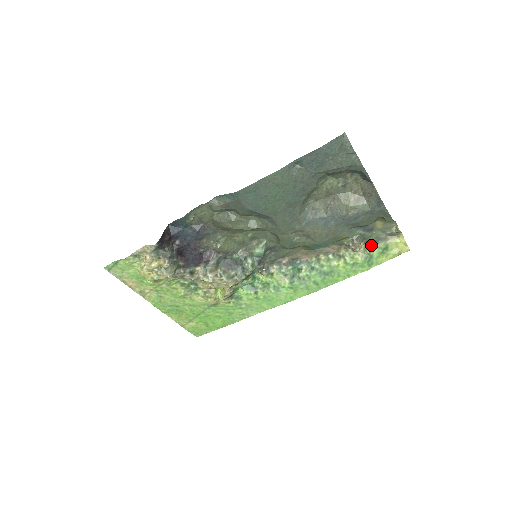
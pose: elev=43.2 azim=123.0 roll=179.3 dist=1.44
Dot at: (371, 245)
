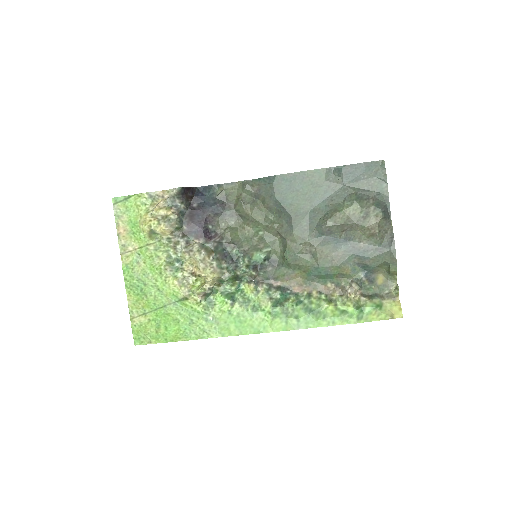
Dot at: (366, 298)
